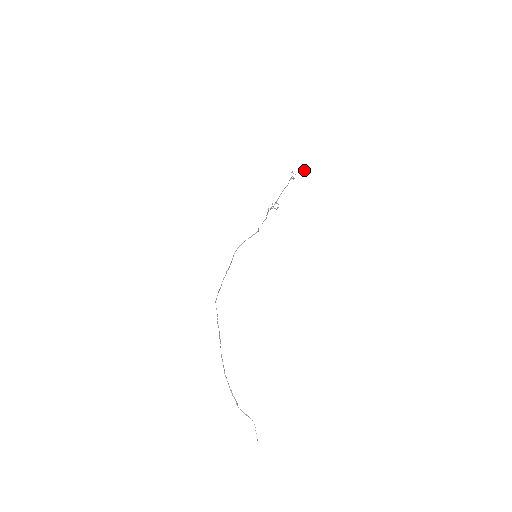
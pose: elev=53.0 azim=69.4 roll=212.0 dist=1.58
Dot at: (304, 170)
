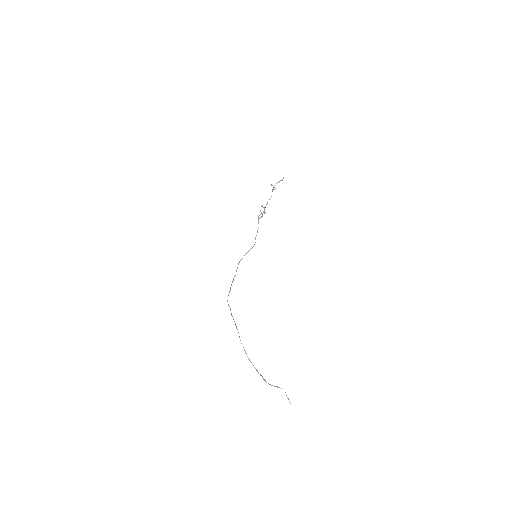
Dot at: (281, 180)
